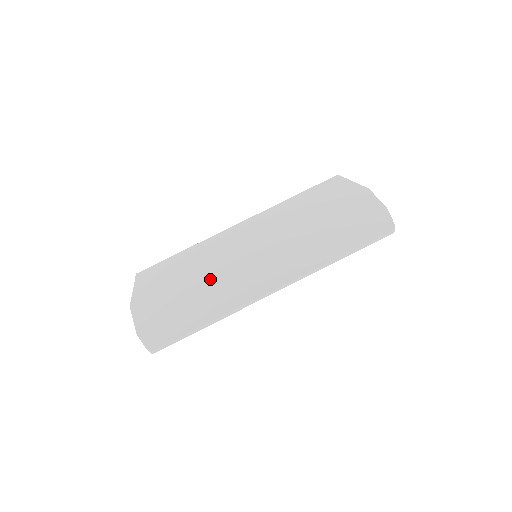
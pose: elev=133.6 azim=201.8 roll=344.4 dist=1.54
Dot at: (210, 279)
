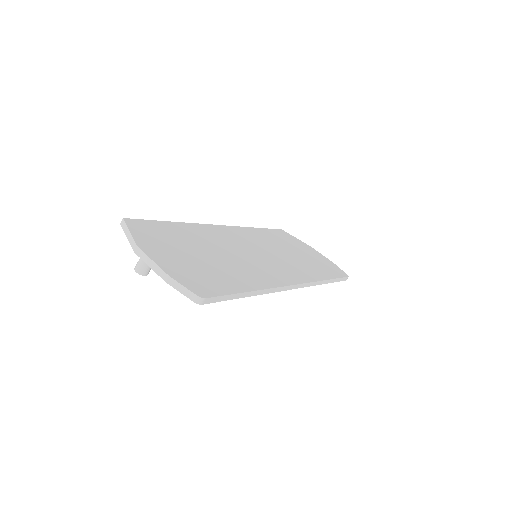
Dot at: (227, 256)
